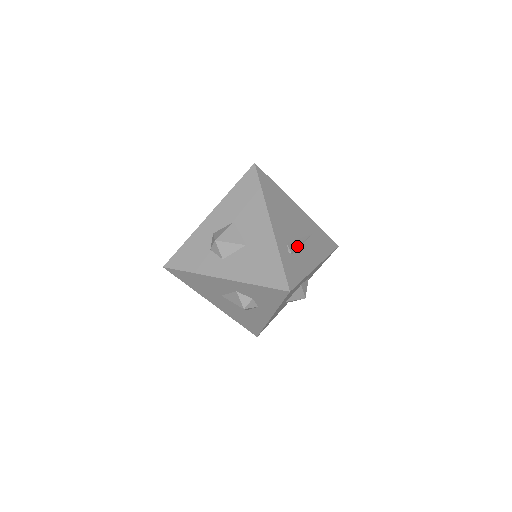
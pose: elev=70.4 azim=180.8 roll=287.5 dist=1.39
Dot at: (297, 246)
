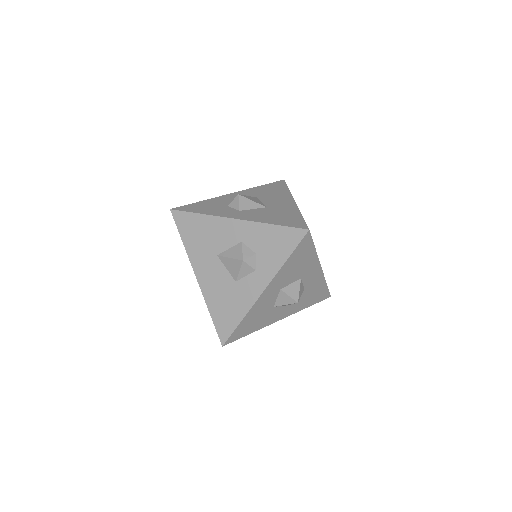
Dot at: occluded
